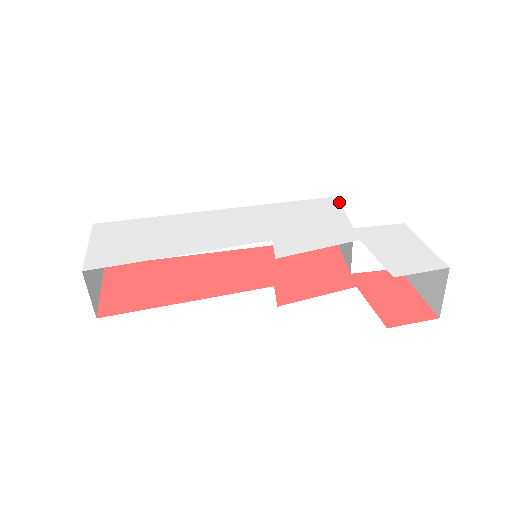
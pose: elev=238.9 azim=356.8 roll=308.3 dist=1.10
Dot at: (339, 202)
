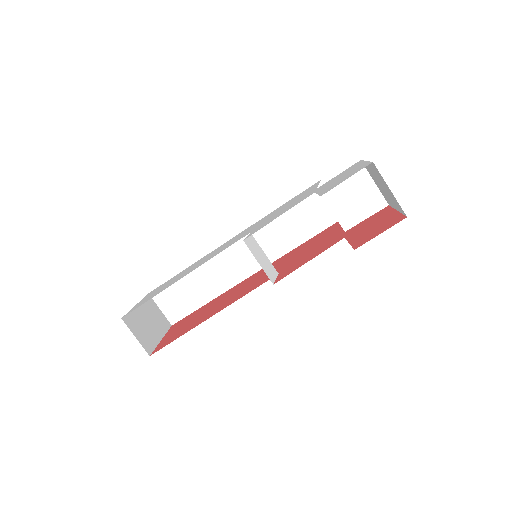
Dot at: occluded
